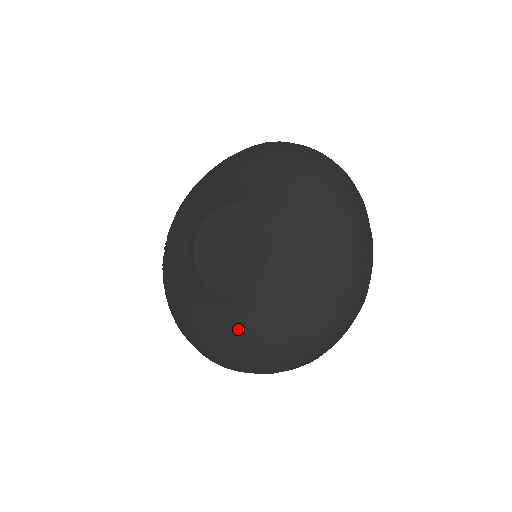
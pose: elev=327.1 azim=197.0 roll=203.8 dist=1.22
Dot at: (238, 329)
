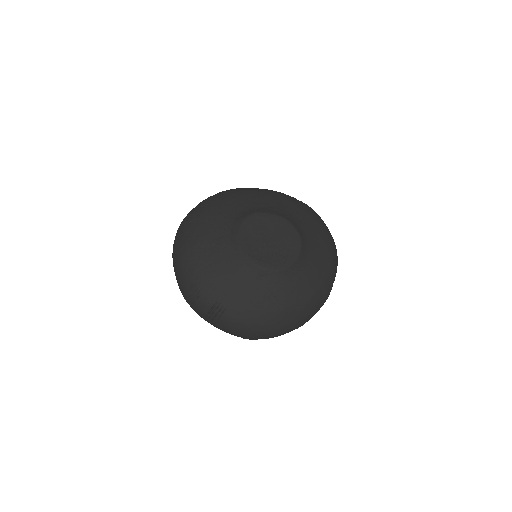
Dot at: (240, 286)
